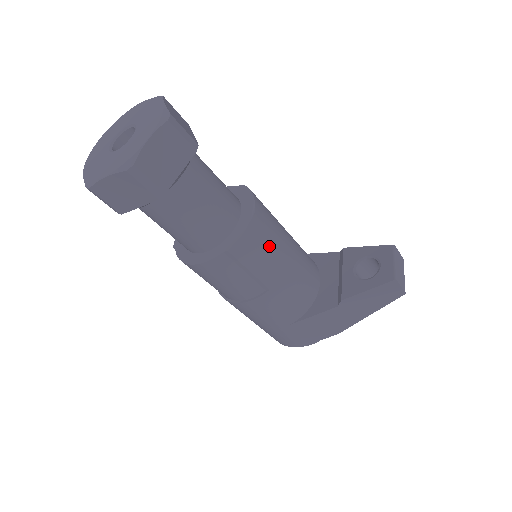
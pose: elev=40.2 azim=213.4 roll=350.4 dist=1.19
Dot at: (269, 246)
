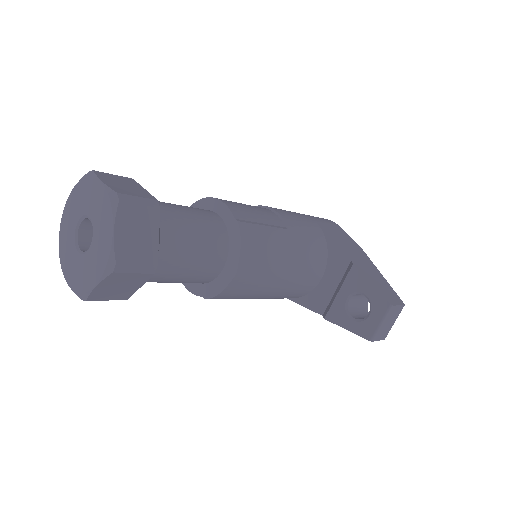
Dot at: (253, 288)
